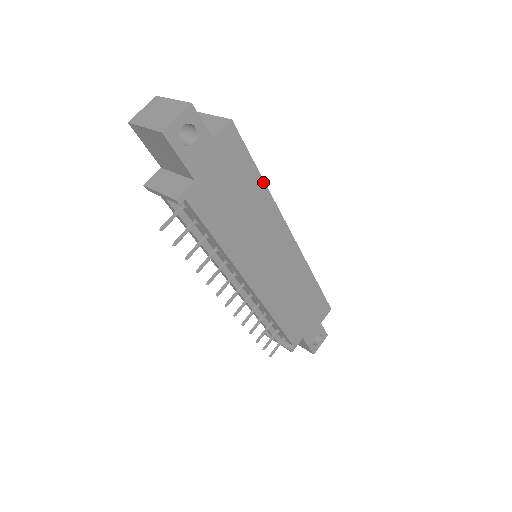
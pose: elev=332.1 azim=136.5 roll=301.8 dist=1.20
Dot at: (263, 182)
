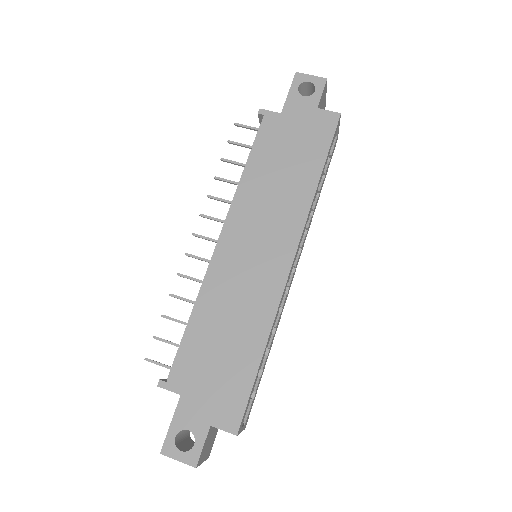
Dot at: (319, 178)
